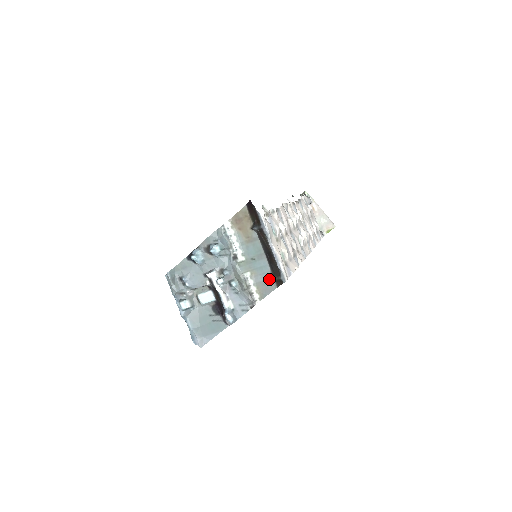
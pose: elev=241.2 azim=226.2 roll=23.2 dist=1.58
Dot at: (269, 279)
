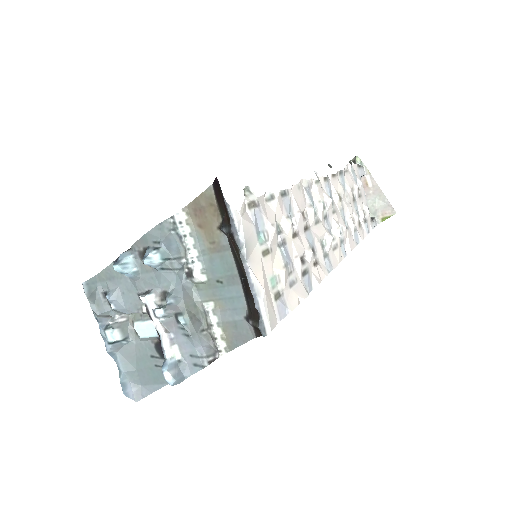
Dot at: (244, 320)
